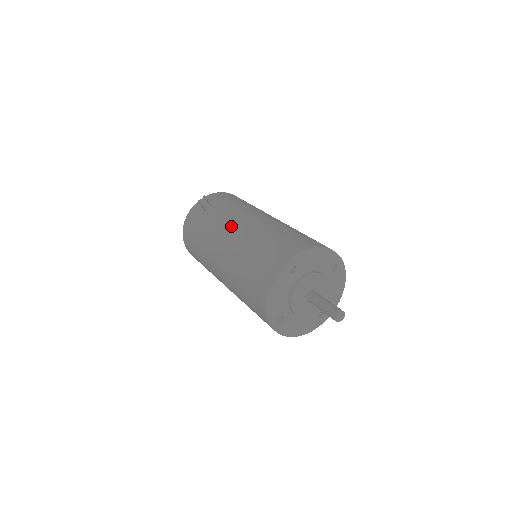
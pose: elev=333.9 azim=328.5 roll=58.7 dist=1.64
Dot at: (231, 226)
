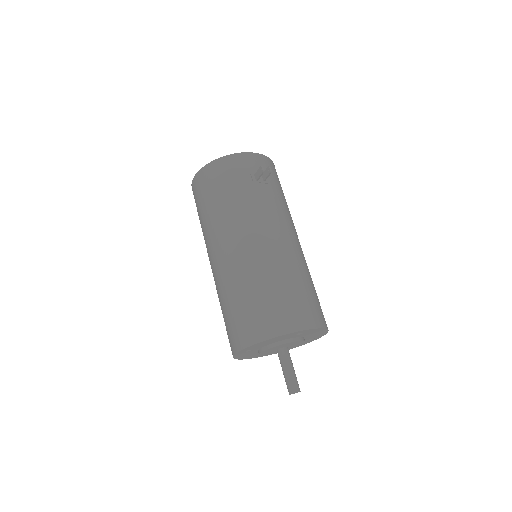
Dot at: (273, 228)
